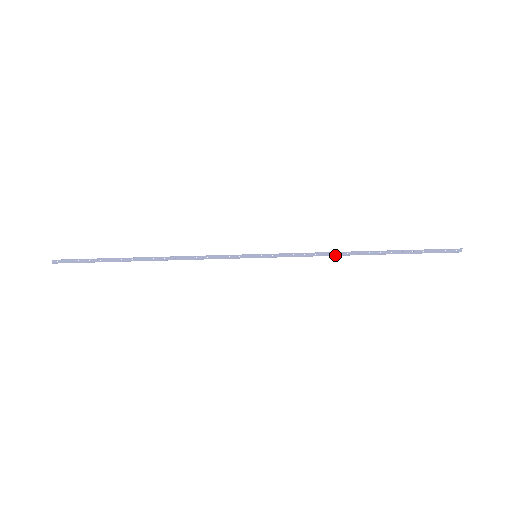
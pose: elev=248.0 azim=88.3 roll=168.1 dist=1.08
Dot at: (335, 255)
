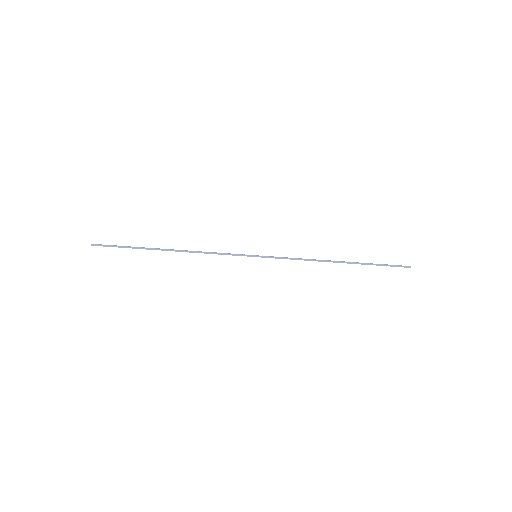
Dot at: occluded
